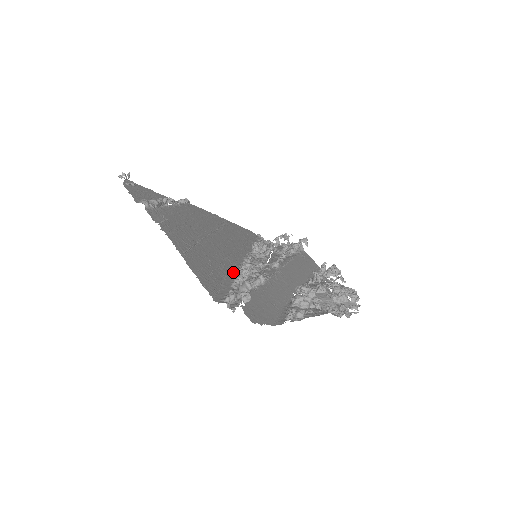
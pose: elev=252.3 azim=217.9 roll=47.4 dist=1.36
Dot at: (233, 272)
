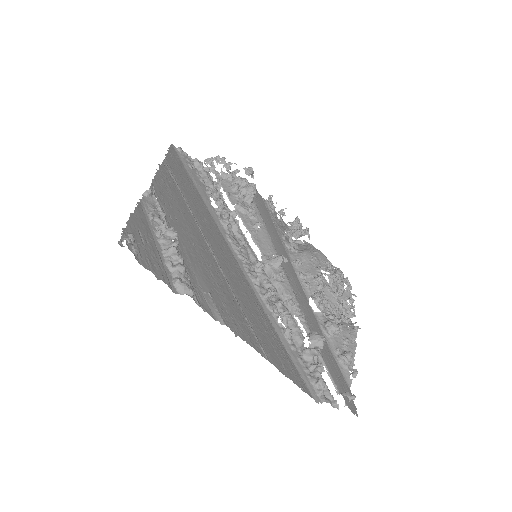
Dot at: (266, 309)
